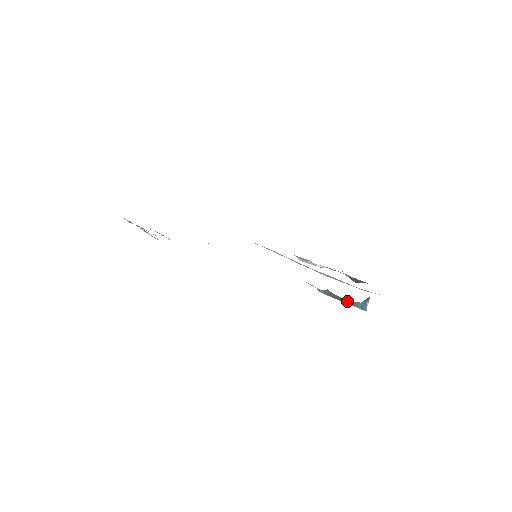
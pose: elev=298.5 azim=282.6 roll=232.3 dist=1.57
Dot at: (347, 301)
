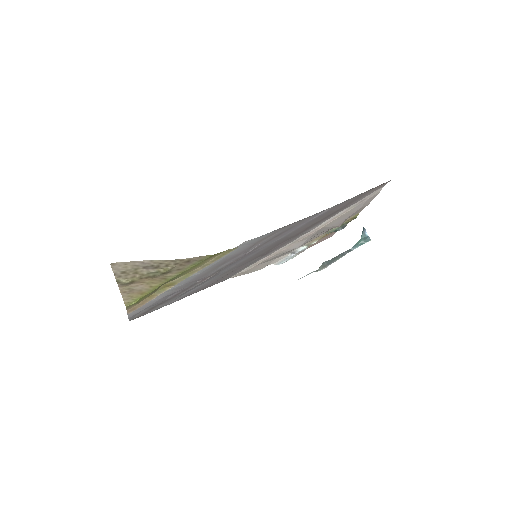
Dot at: (349, 249)
